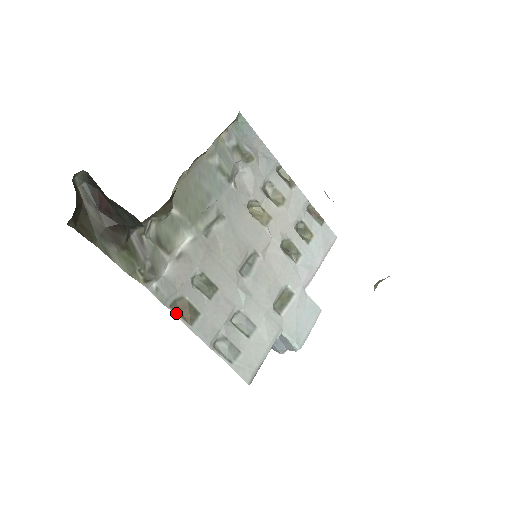
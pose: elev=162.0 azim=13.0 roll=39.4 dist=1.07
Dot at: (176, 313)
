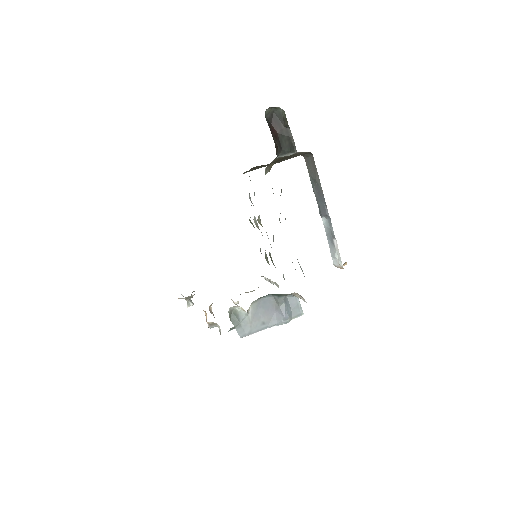
Dot at: occluded
